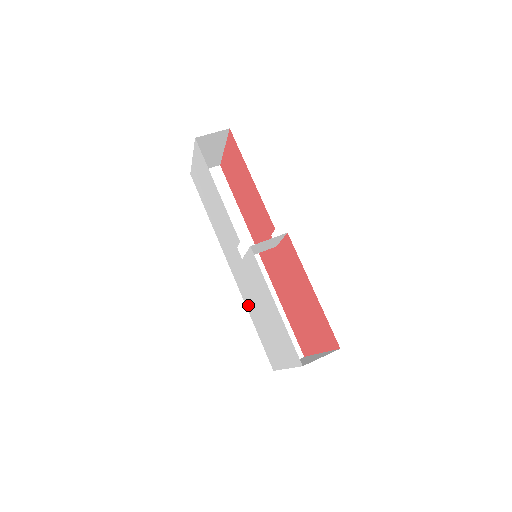
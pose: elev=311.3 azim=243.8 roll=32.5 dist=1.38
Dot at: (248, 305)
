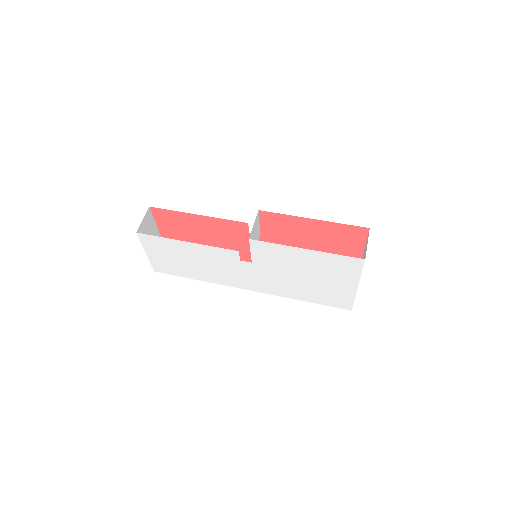
Dot at: (288, 293)
